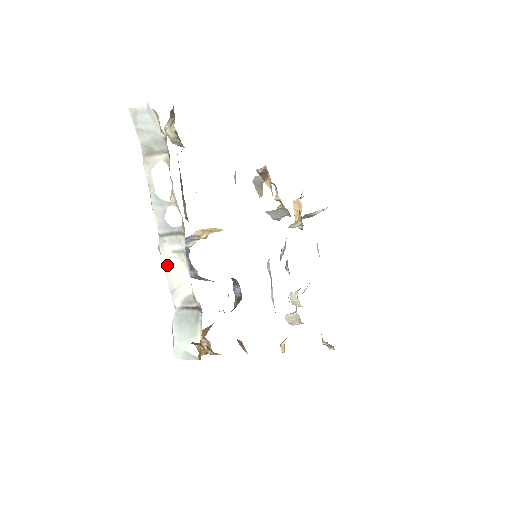
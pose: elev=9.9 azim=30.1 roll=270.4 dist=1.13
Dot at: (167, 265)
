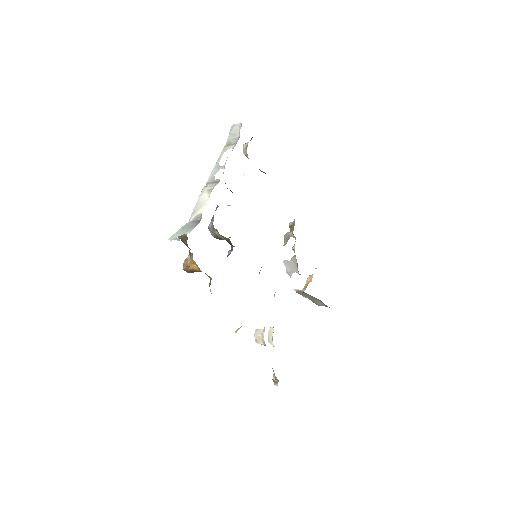
Dot at: (200, 198)
